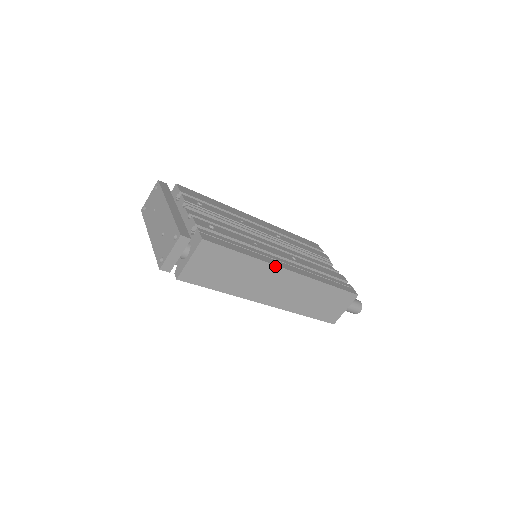
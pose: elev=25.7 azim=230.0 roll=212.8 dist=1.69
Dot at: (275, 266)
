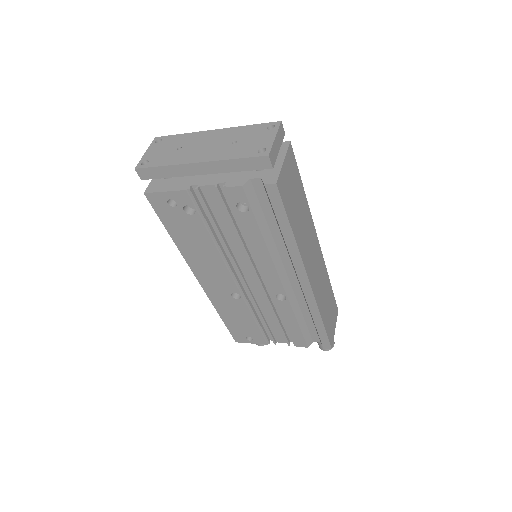
Dot at: (313, 226)
